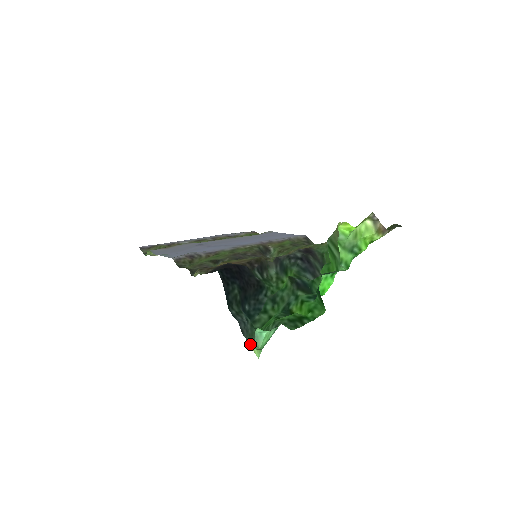
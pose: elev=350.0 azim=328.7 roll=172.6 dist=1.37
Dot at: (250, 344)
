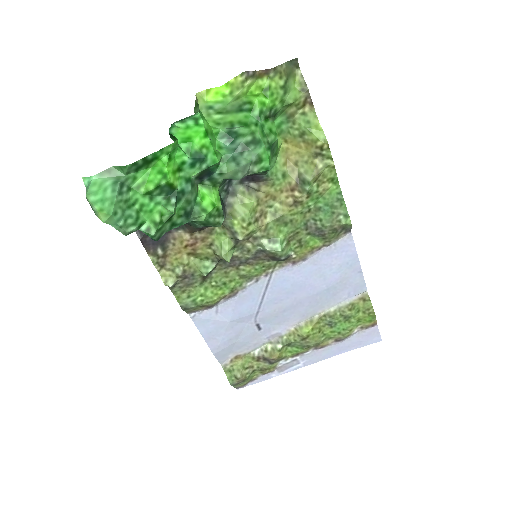
Dot at: (94, 211)
